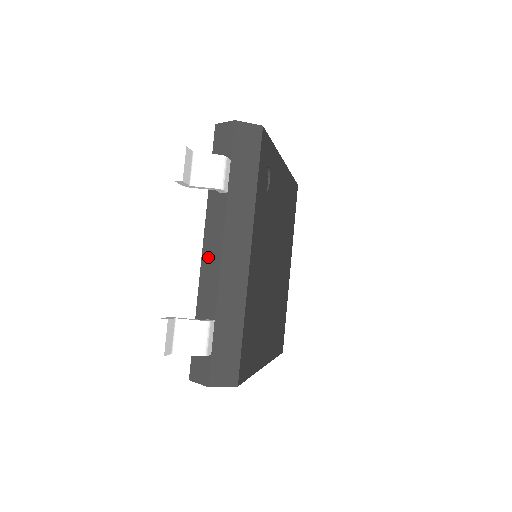
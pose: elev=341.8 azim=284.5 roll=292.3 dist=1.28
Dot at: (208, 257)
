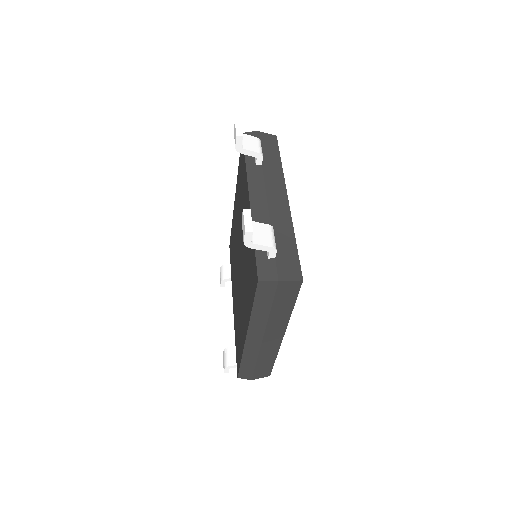
Dot at: (255, 199)
